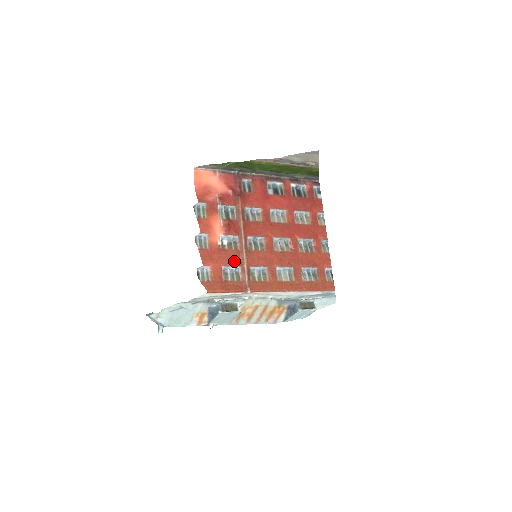
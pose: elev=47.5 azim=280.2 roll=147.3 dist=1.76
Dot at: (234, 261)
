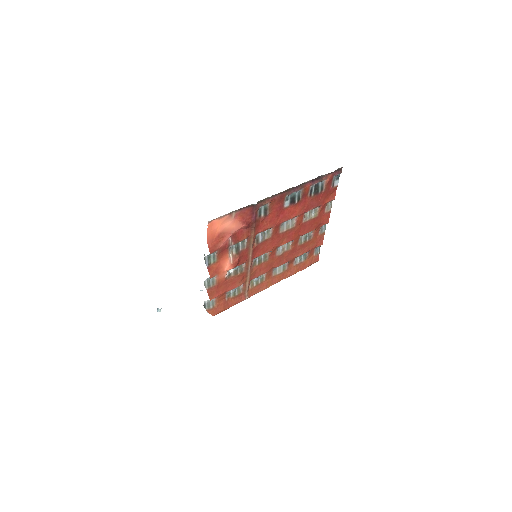
Dot at: (238, 283)
